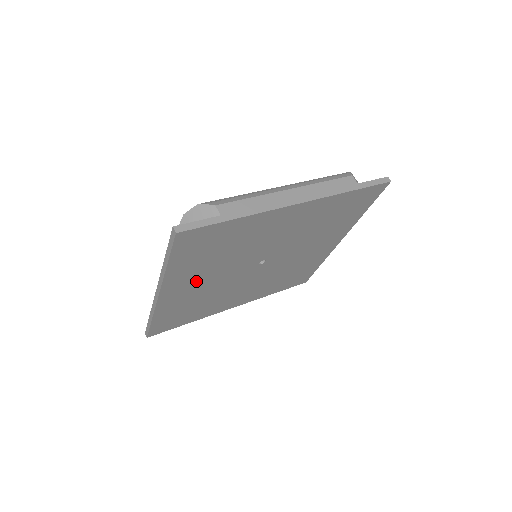
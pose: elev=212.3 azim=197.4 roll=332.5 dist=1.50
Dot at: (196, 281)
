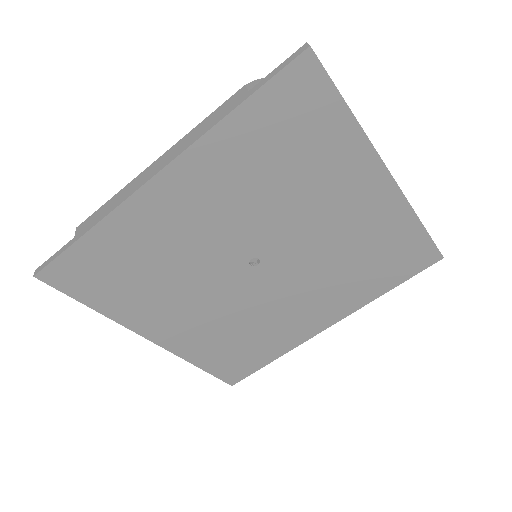
Dot at: (177, 313)
